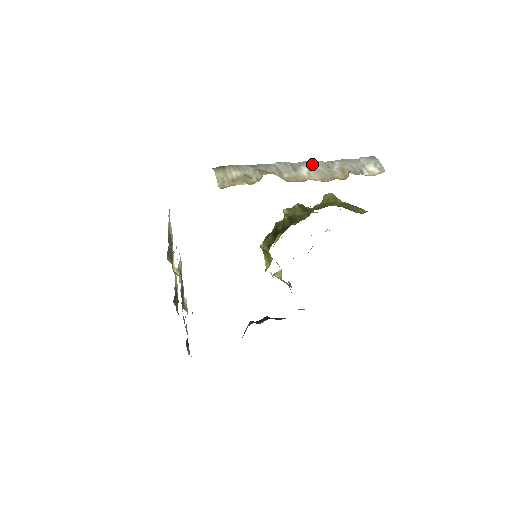
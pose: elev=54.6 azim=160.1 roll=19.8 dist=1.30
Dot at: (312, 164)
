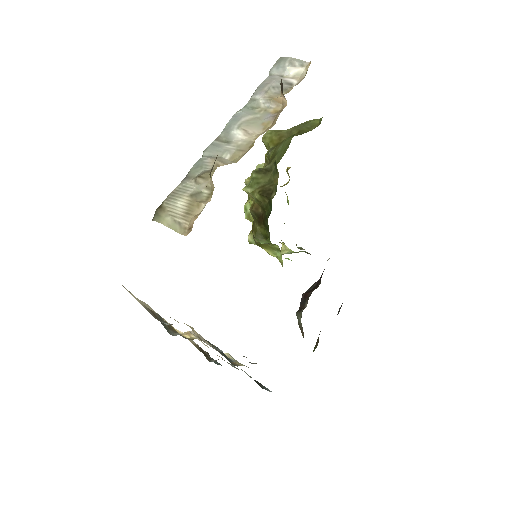
Dot at: (238, 120)
